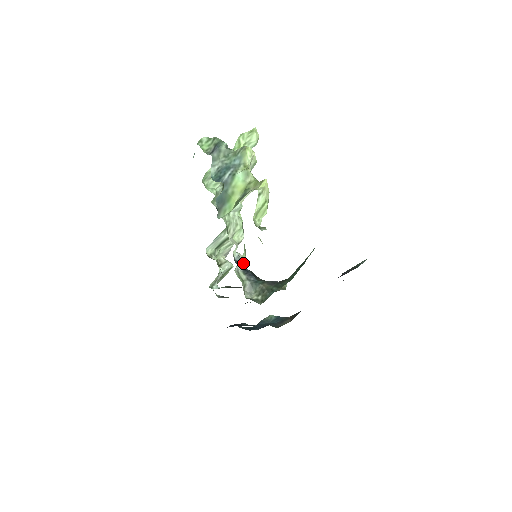
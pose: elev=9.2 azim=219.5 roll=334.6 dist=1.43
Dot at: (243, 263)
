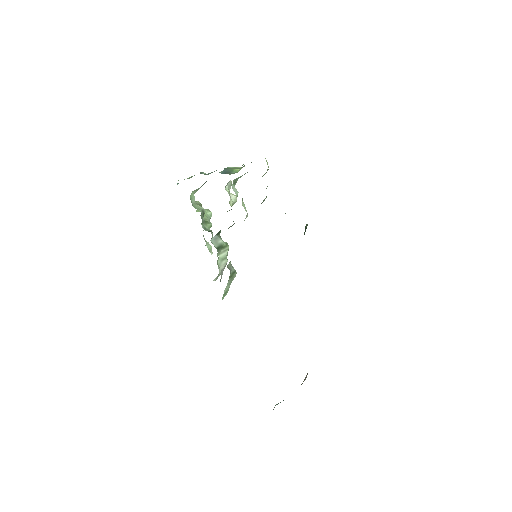
Dot at: occluded
